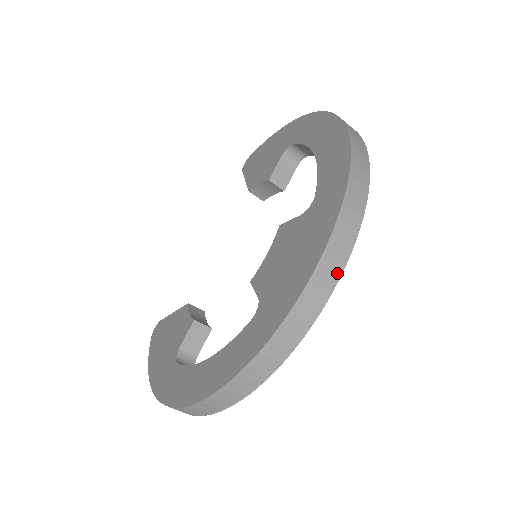
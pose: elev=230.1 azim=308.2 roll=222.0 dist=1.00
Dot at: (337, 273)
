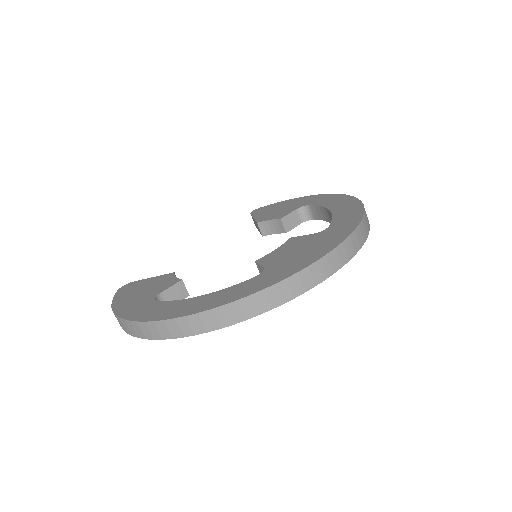
Dot at: (335, 268)
